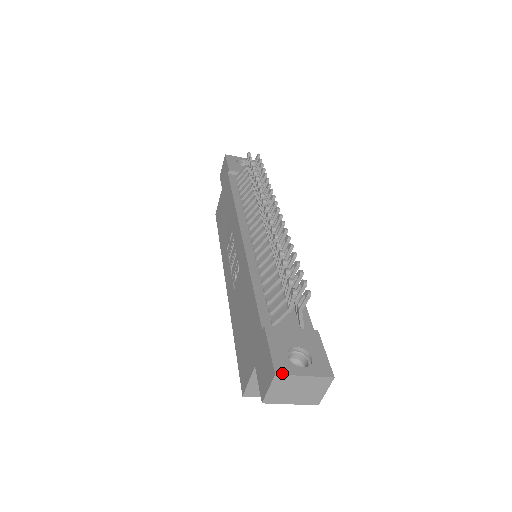
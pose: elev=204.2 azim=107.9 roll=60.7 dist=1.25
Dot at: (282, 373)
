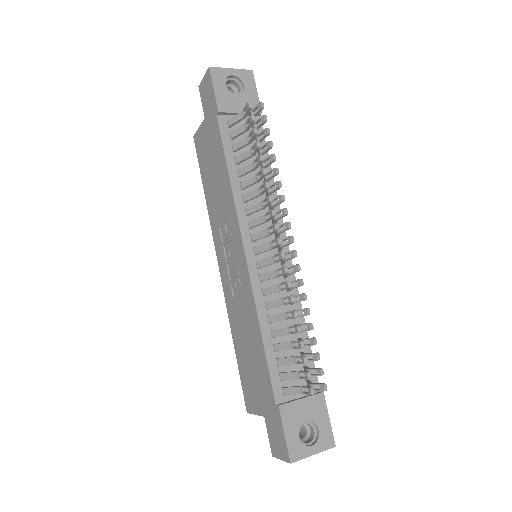
Dot at: (296, 460)
